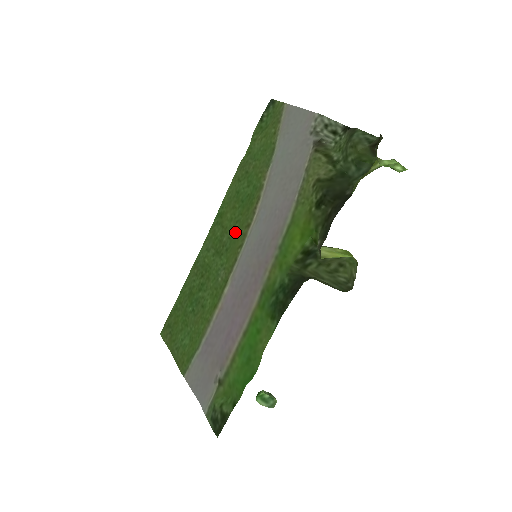
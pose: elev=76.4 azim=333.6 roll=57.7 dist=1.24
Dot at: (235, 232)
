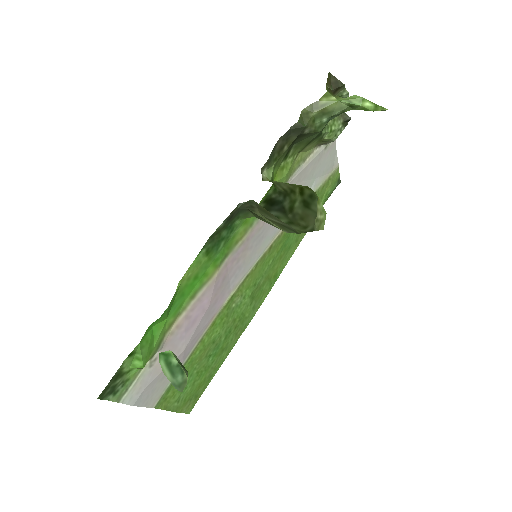
Dot at: (266, 266)
